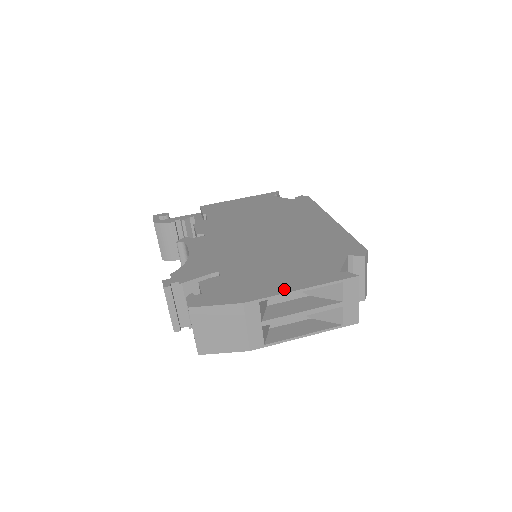
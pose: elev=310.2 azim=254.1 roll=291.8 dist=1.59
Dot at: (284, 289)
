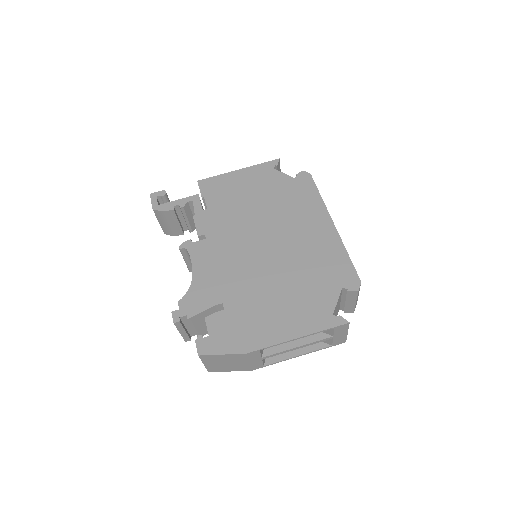
Dot at: (282, 337)
